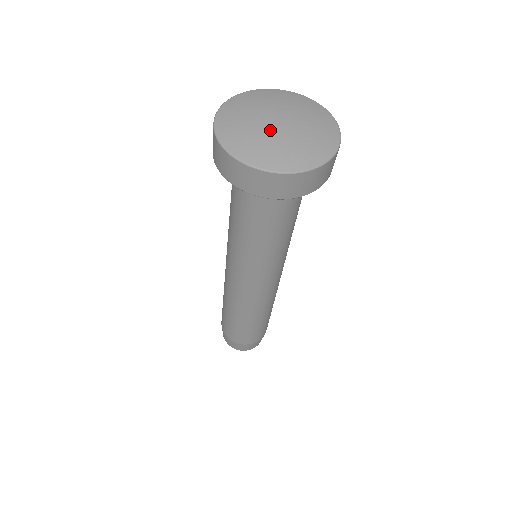
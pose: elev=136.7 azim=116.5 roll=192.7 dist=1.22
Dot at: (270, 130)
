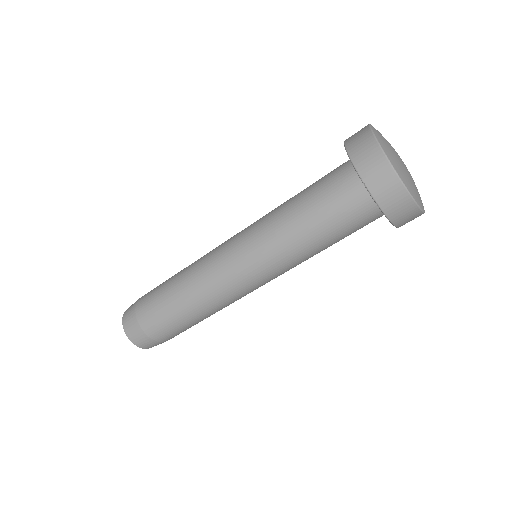
Dot at: (405, 167)
